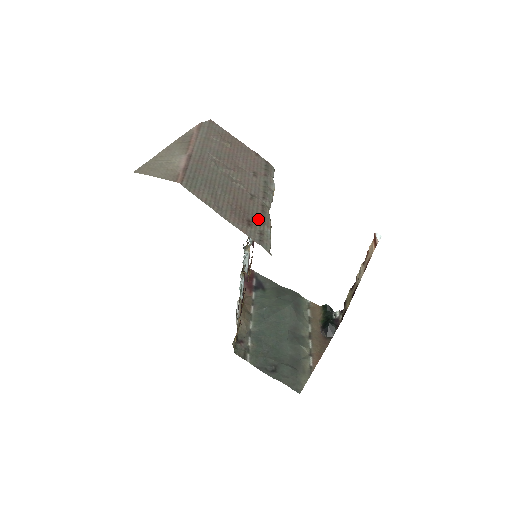
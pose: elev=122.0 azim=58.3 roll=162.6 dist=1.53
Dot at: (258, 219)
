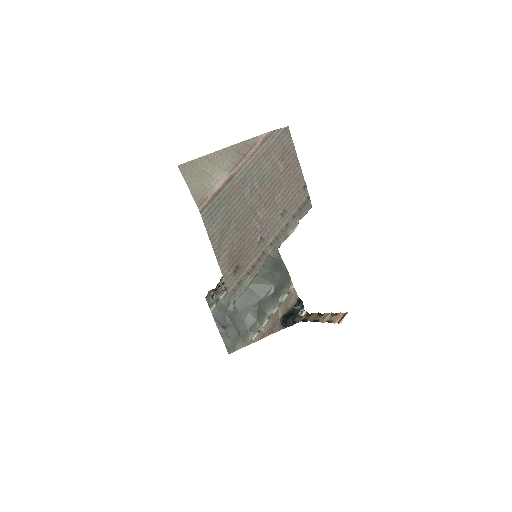
Dot at: (248, 267)
